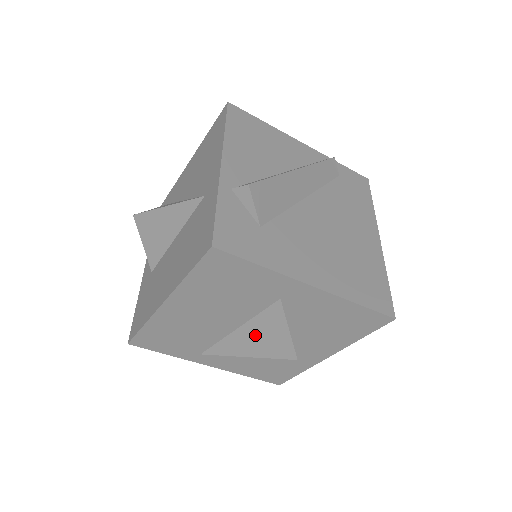
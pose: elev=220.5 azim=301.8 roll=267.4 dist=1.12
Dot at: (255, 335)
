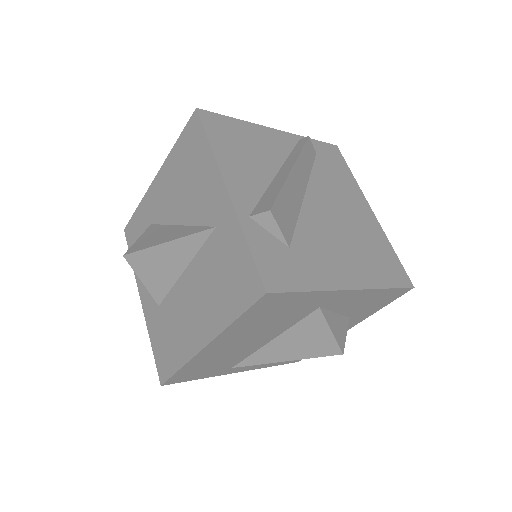
Dot at: (294, 342)
